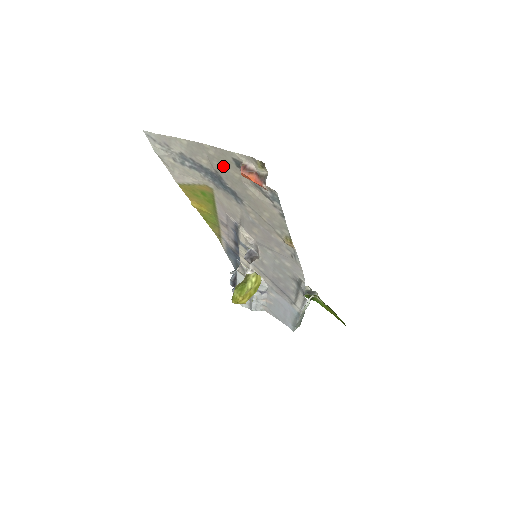
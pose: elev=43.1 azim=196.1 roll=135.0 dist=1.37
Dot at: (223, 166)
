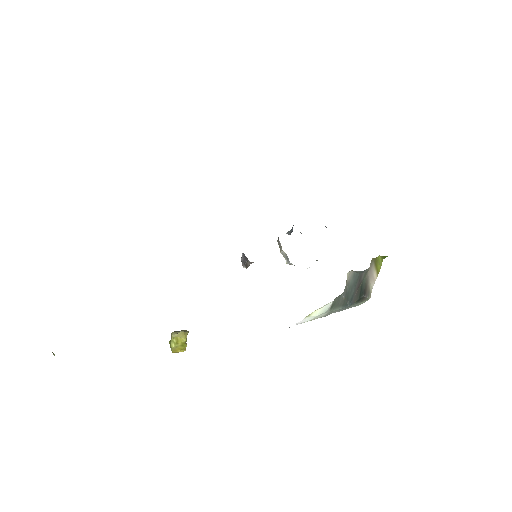
Dot at: occluded
